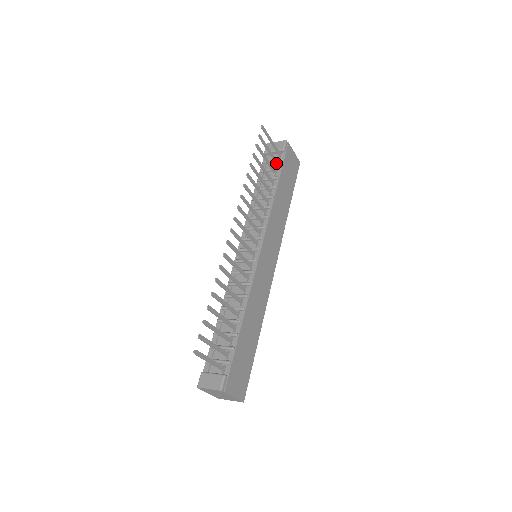
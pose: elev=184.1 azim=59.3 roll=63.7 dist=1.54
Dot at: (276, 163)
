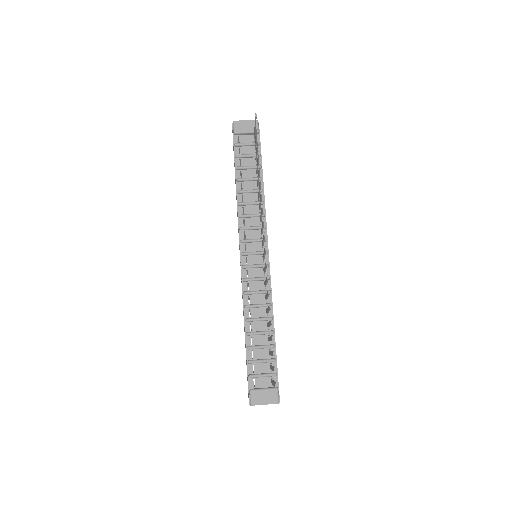
Dot at: occluded
